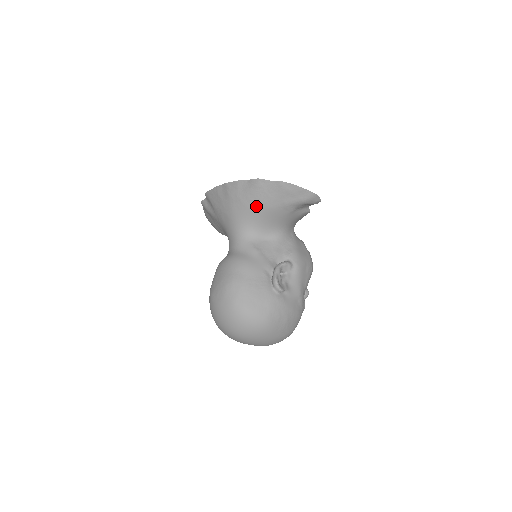
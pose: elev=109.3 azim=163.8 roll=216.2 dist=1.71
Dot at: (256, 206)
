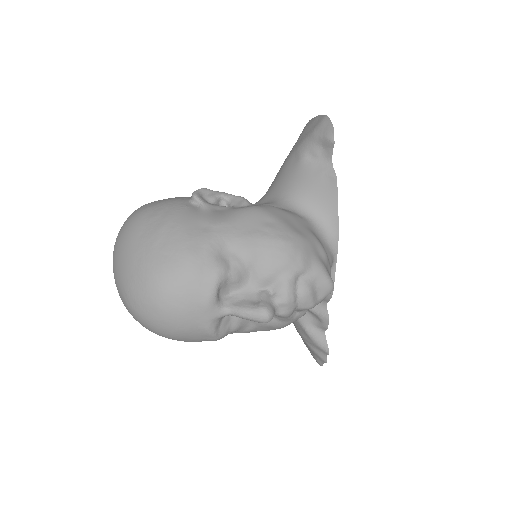
Dot at: occluded
